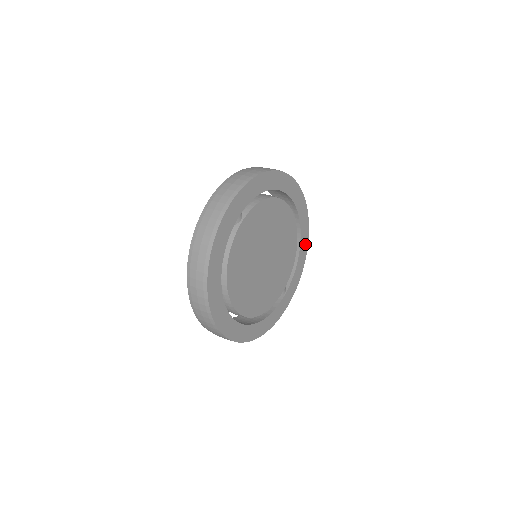
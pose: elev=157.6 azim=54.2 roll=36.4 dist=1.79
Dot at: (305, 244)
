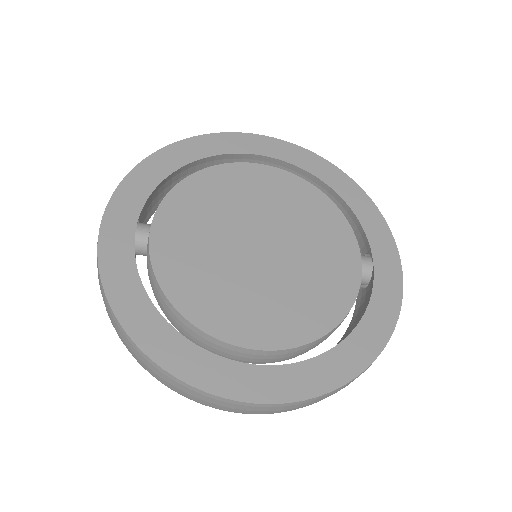
Dot at: (344, 182)
